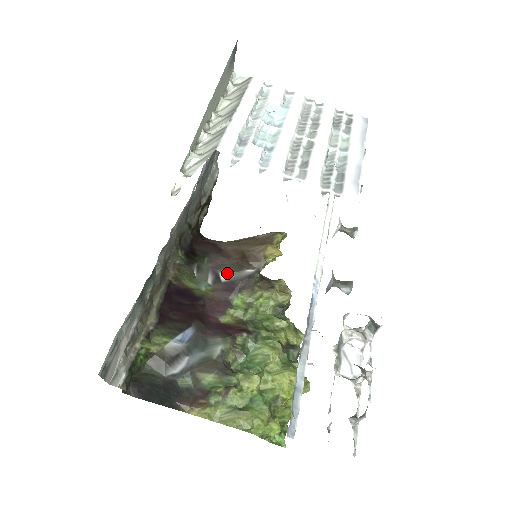
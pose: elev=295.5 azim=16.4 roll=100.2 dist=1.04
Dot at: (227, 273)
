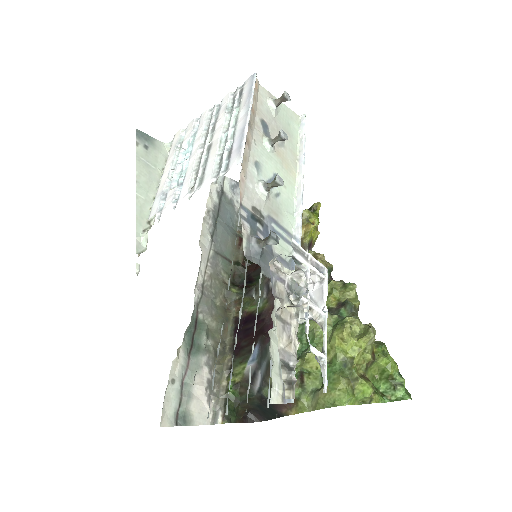
Dot at: occluded
